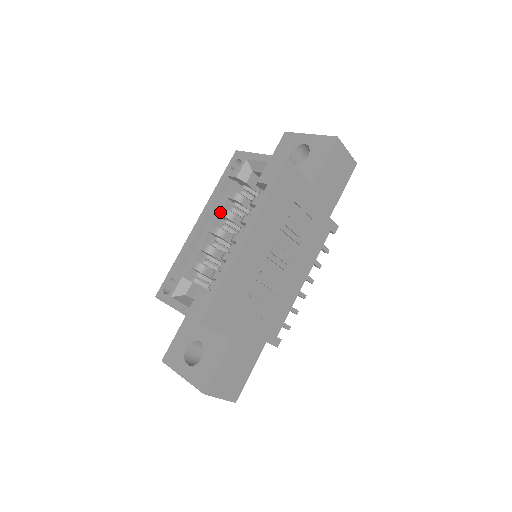
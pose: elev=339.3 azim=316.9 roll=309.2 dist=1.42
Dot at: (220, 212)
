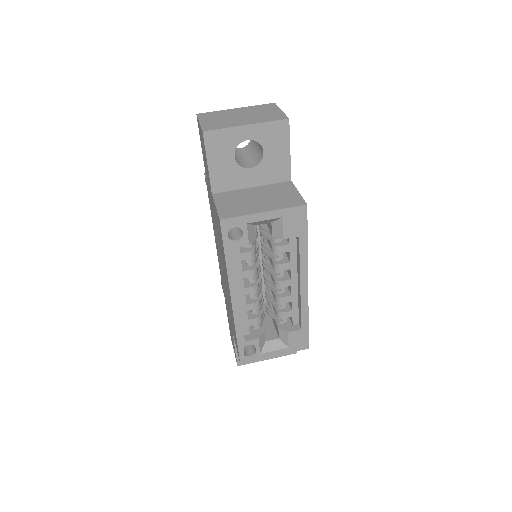
Dot at: (244, 276)
